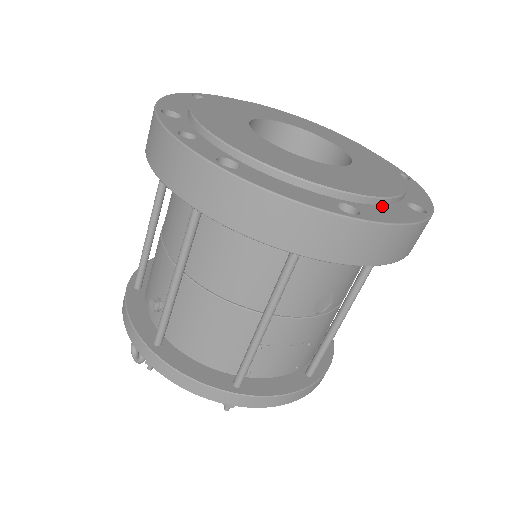
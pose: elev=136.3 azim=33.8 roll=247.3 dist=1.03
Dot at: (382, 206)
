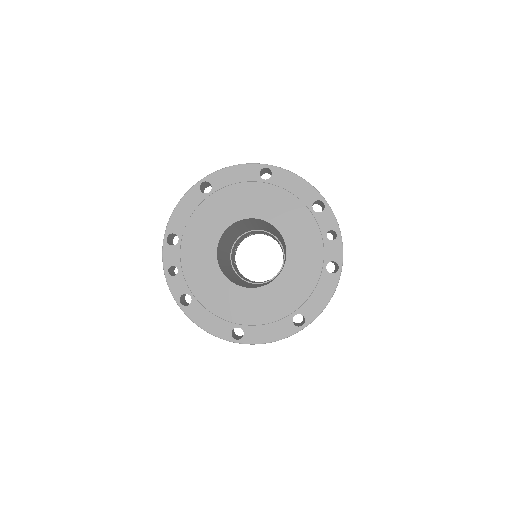
Dot at: (267, 325)
